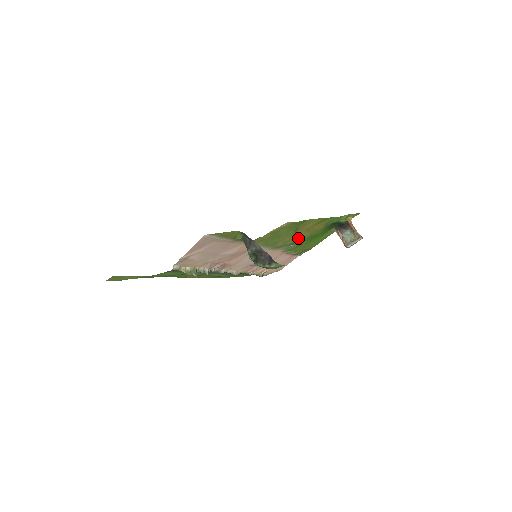
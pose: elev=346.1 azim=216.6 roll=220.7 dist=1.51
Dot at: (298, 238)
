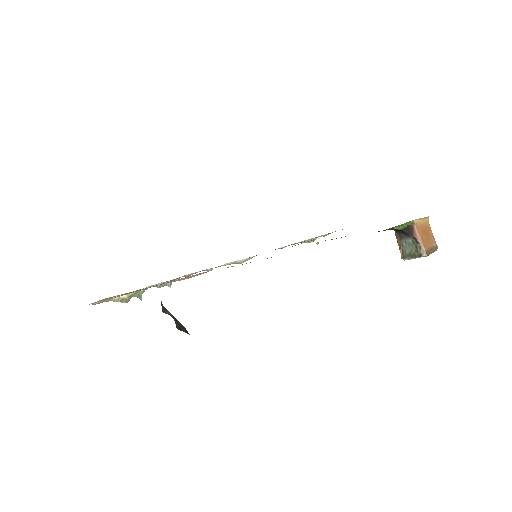
Dot at: occluded
